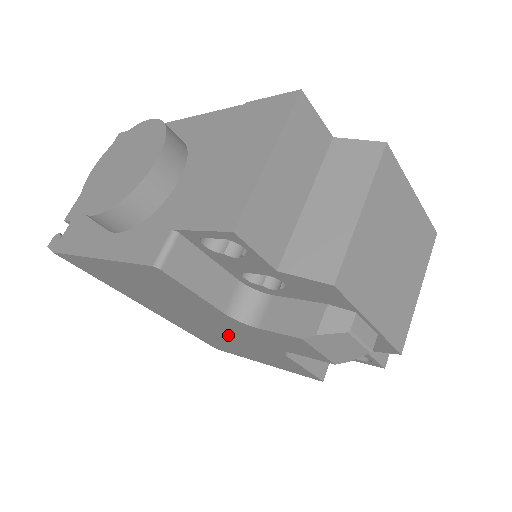
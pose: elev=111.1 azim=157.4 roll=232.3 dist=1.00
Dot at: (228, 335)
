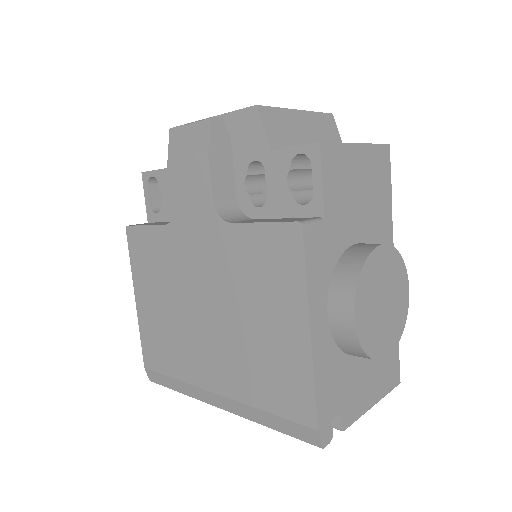
Dot at: (221, 289)
